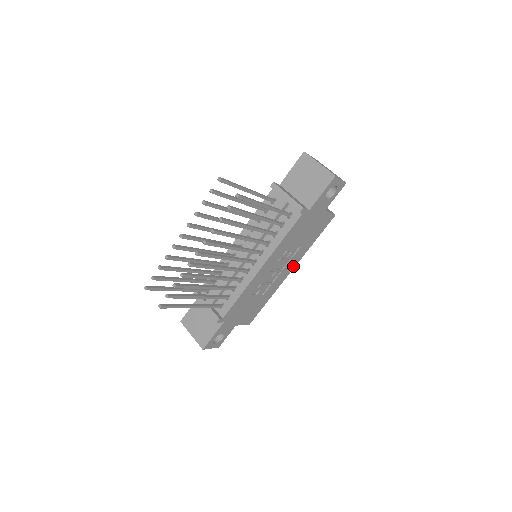
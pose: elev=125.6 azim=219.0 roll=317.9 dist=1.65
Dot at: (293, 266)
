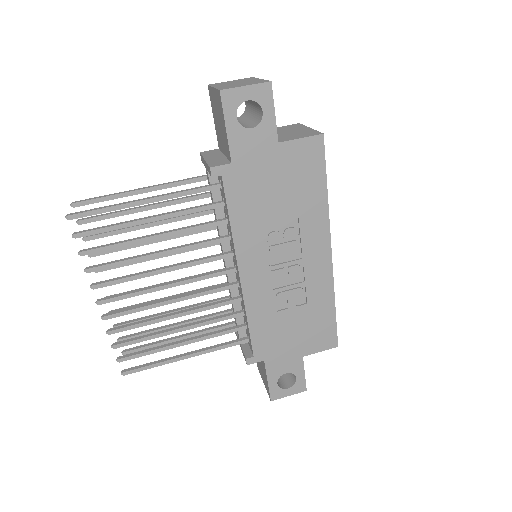
Dot at: (325, 243)
